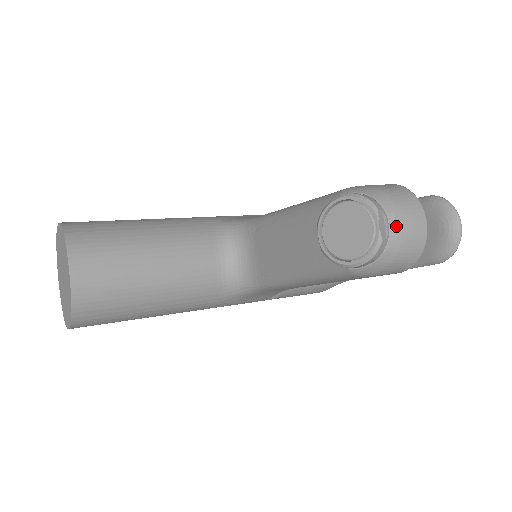
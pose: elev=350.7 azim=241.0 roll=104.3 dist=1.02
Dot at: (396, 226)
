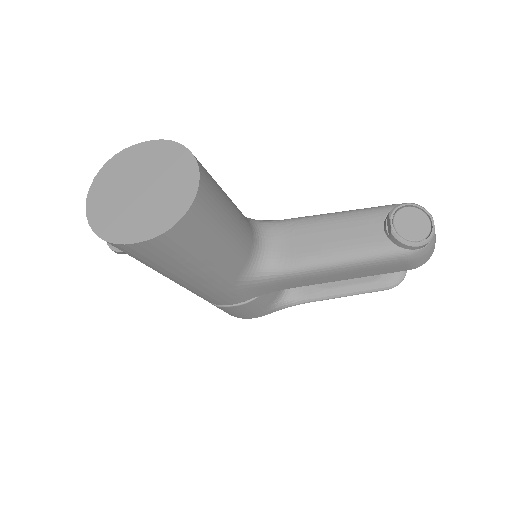
Dot at: occluded
